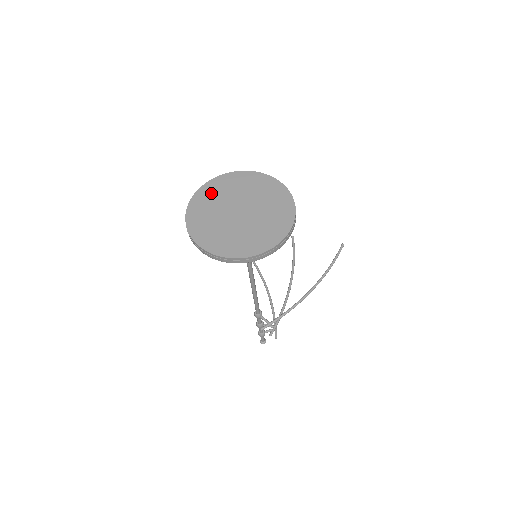
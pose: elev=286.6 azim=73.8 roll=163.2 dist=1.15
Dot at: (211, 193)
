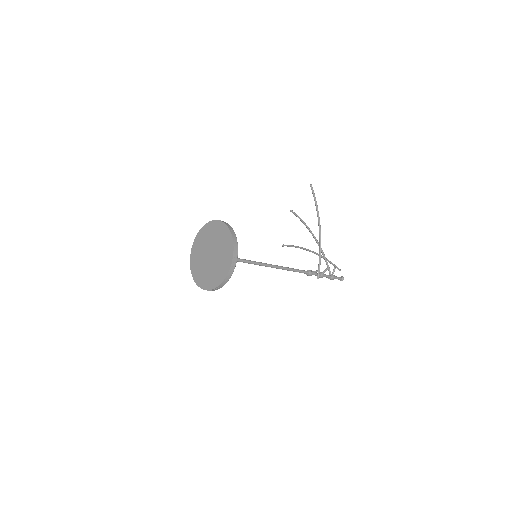
Dot at: (195, 261)
